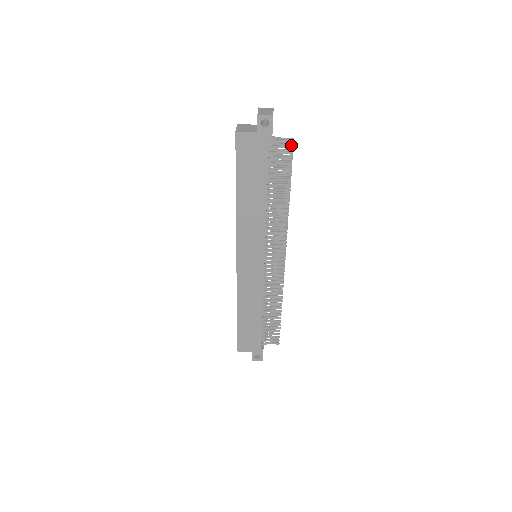
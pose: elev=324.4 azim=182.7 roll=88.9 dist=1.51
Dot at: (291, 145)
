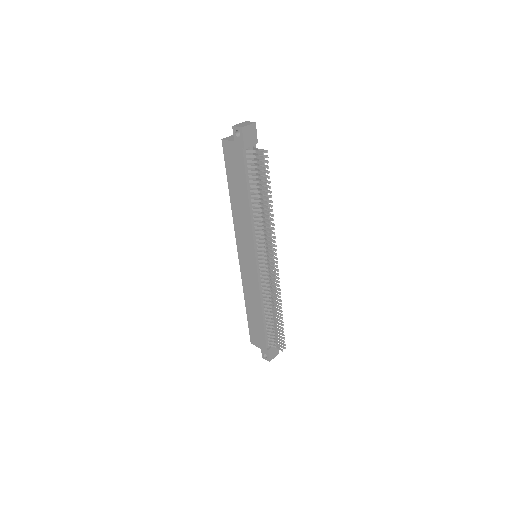
Dot at: (263, 156)
